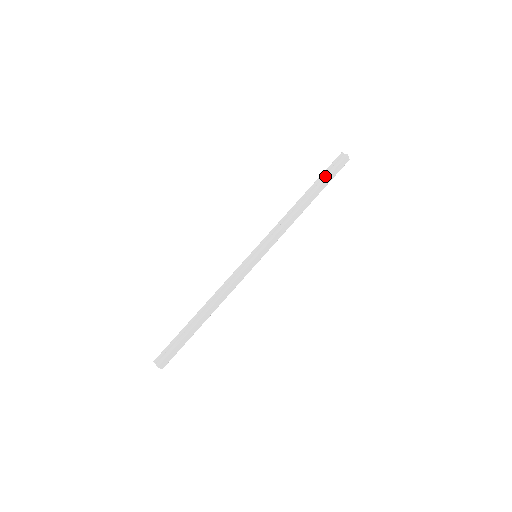
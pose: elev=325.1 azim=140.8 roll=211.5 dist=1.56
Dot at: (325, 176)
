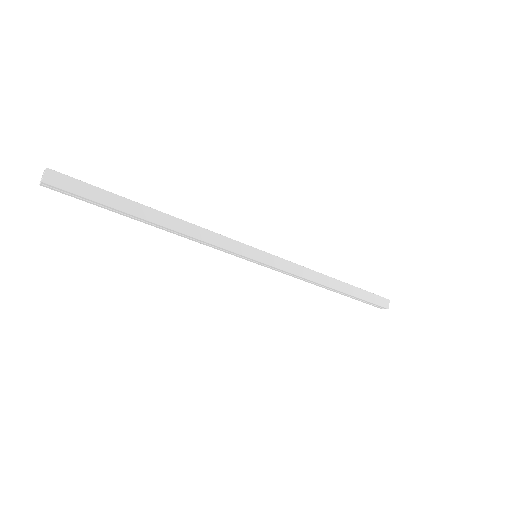
Dot at: (362, 289)
